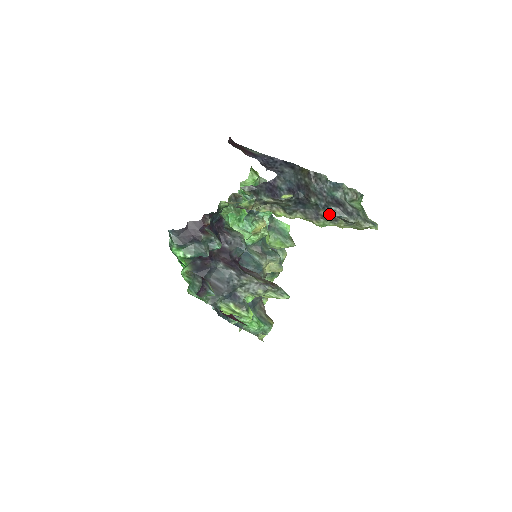
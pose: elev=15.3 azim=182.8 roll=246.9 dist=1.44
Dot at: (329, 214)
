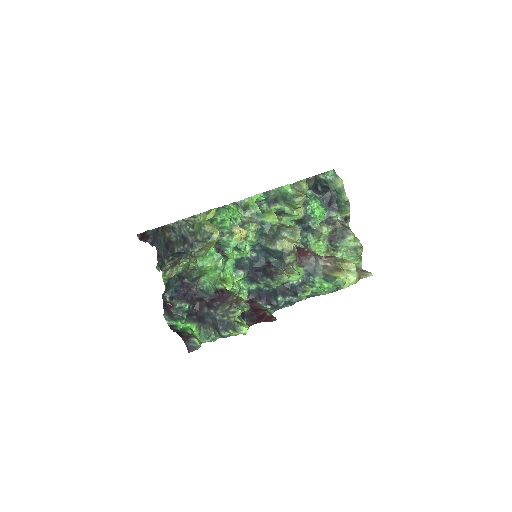
Dot at: (186, 255)
